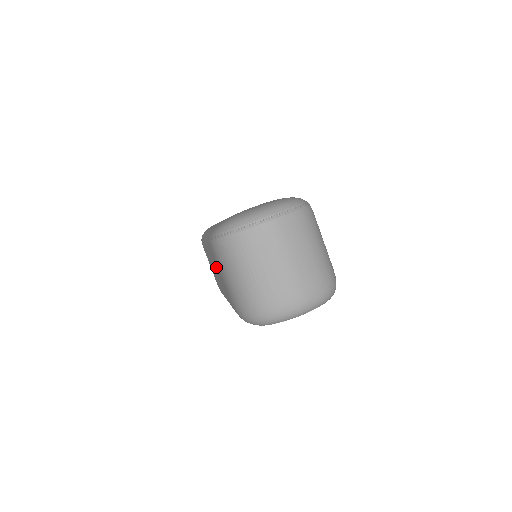
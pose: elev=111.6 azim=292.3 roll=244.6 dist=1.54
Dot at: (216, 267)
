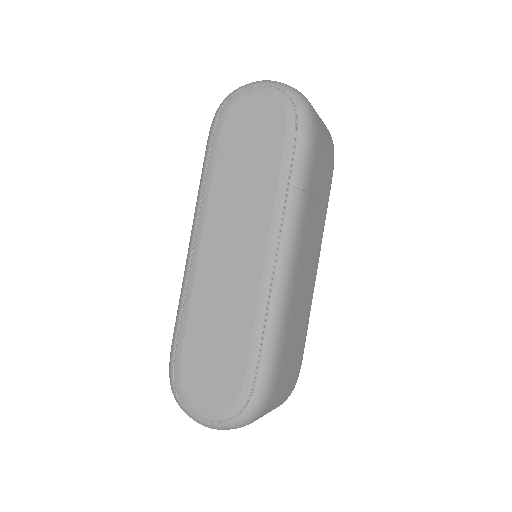
Dot at: occluded
